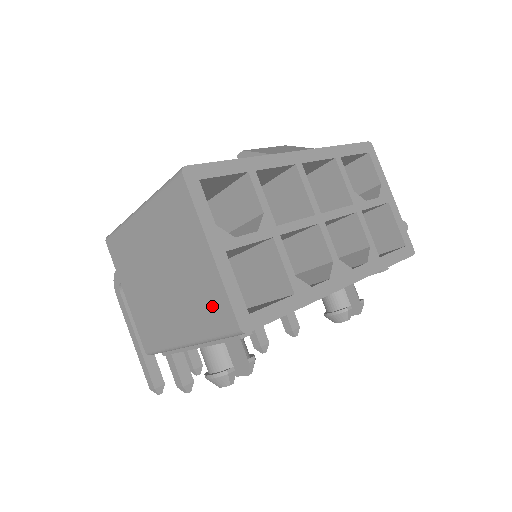
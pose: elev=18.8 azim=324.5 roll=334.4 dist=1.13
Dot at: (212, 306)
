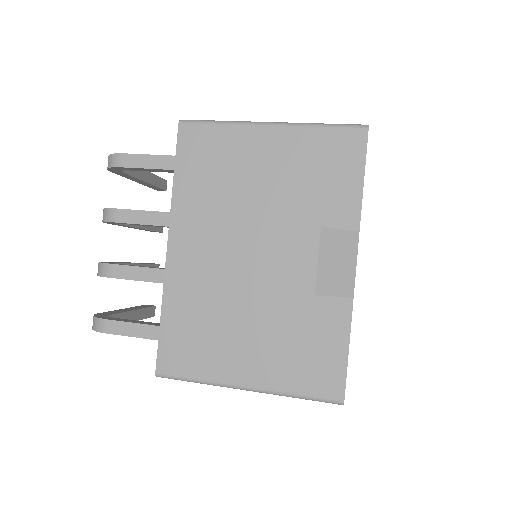
Dot at: occluded
